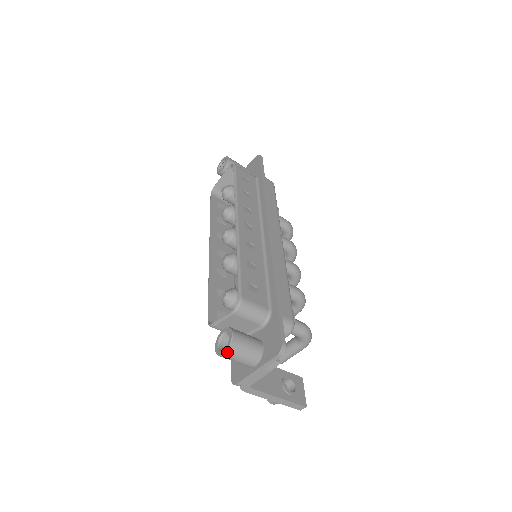
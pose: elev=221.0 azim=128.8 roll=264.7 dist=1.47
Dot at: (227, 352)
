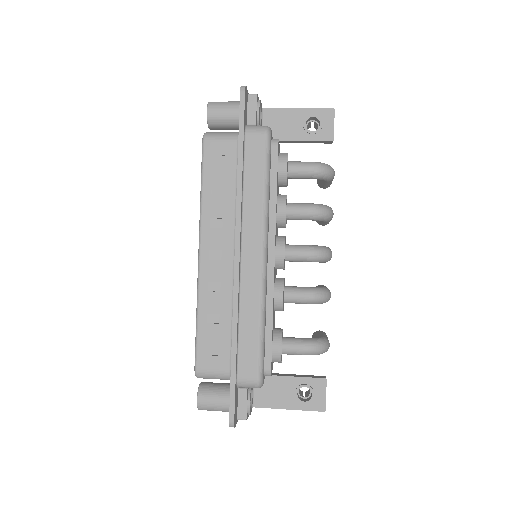
Dot at: occluded
